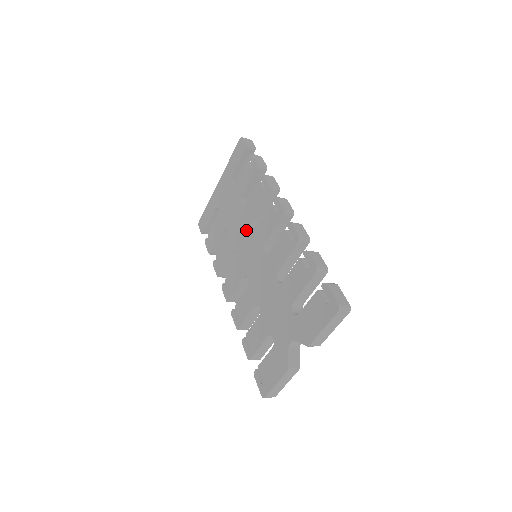
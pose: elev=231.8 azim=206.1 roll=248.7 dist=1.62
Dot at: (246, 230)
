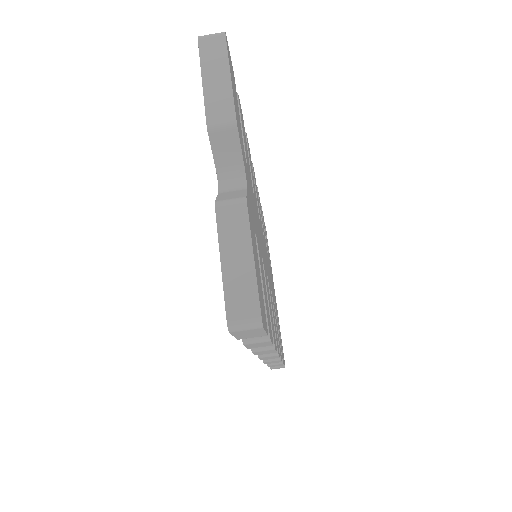
Dot at: occluded
